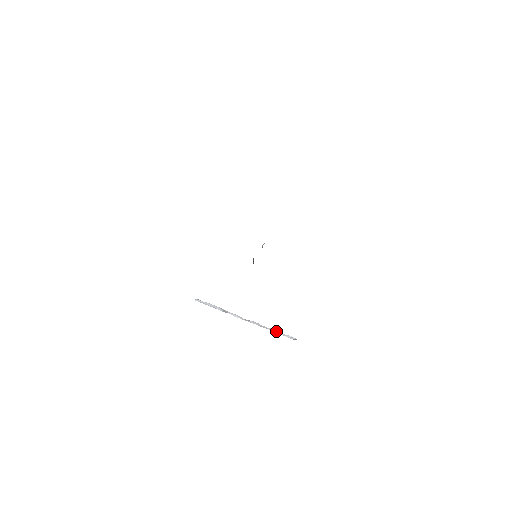
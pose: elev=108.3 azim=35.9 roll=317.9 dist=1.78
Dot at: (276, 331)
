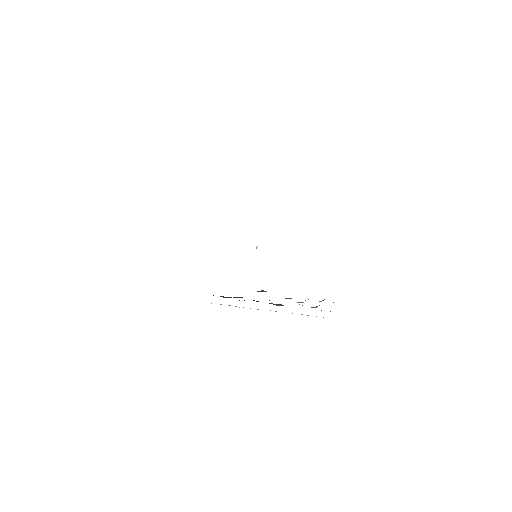
Dot at: (301, 314)
